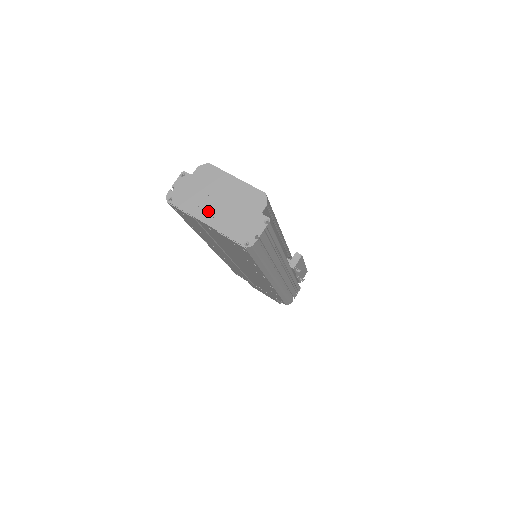
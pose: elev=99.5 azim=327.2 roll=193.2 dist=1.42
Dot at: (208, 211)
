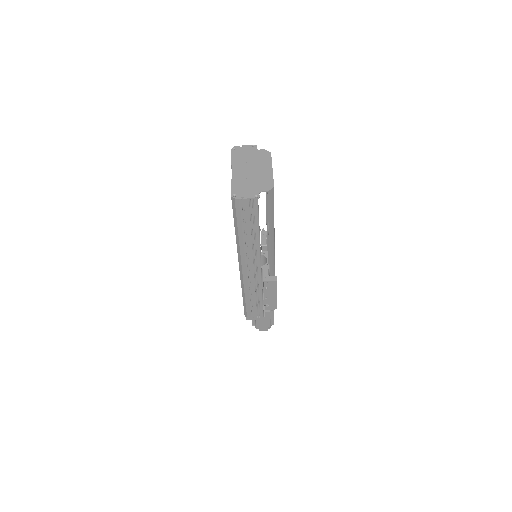
Dot at: (241, 168)
